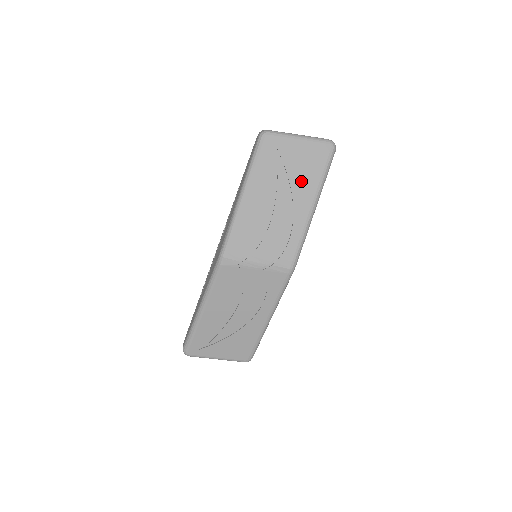
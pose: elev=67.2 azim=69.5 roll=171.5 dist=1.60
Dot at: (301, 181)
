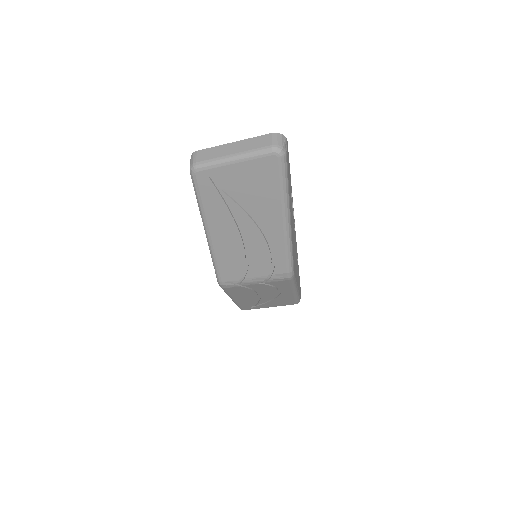
Dot at: (260, 204)
